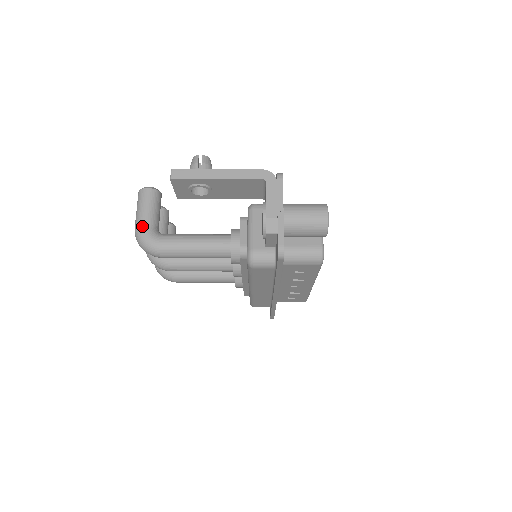
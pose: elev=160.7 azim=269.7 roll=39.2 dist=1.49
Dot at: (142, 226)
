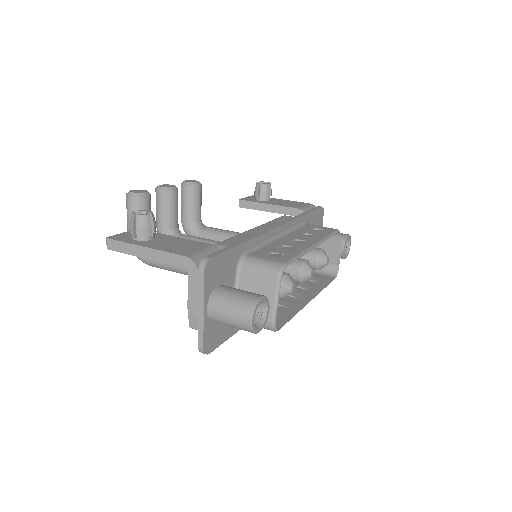
Dot at: occluded
